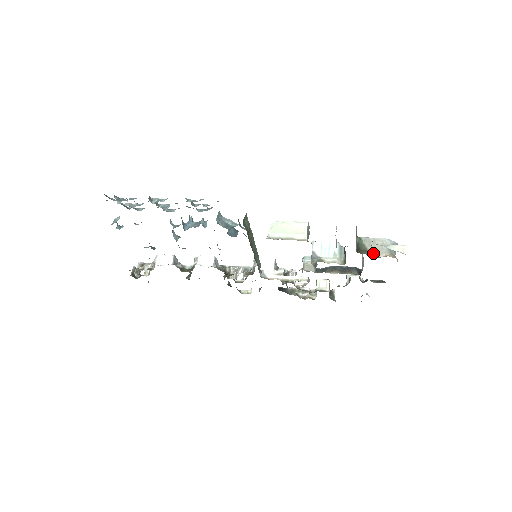
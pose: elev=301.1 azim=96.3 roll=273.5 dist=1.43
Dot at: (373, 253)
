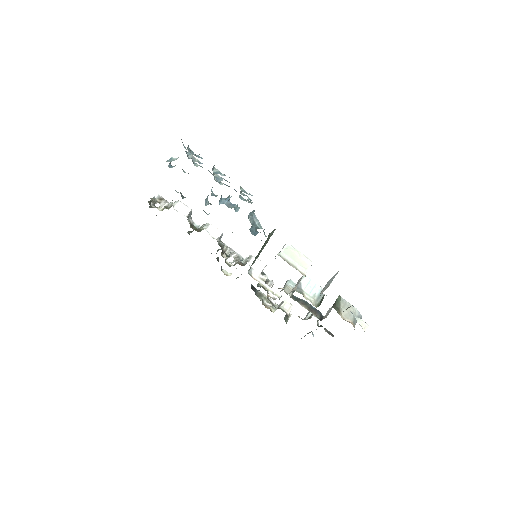
Dot at: (342, 314)
